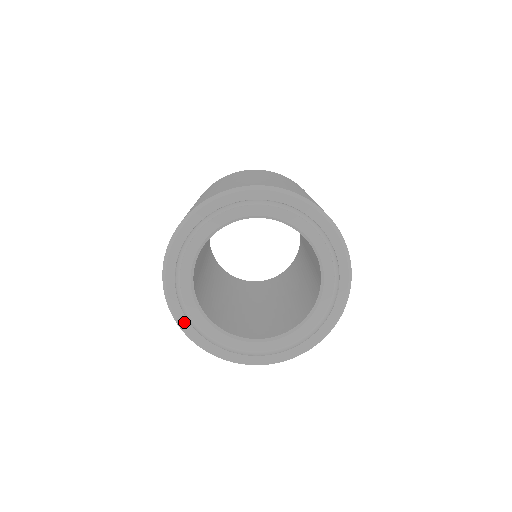
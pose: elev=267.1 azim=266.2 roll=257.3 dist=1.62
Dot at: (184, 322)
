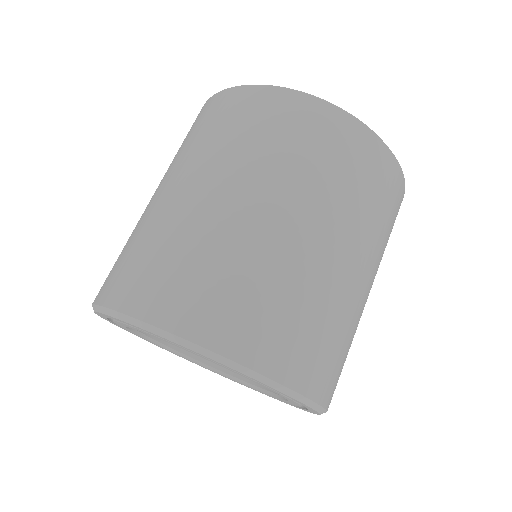
Dot at: (108, 320)
